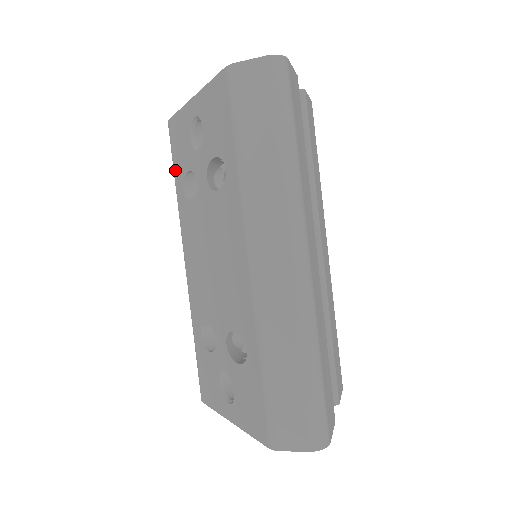
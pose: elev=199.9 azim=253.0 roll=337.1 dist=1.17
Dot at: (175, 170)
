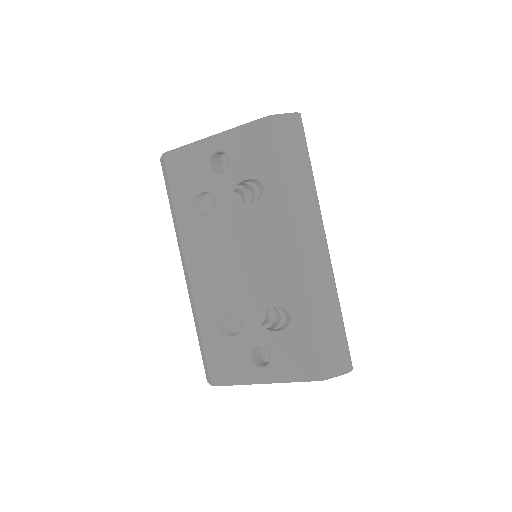
Dot at: (177, 193)
